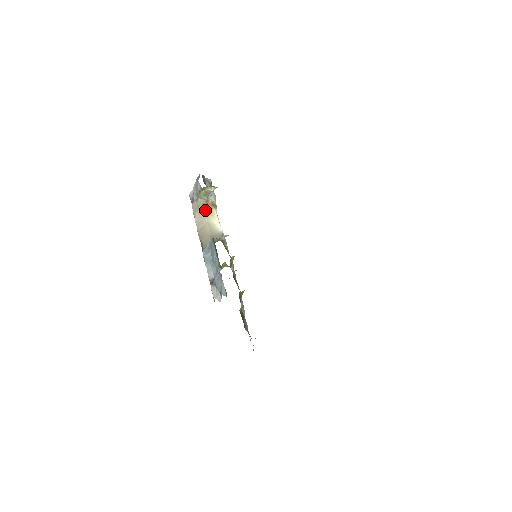
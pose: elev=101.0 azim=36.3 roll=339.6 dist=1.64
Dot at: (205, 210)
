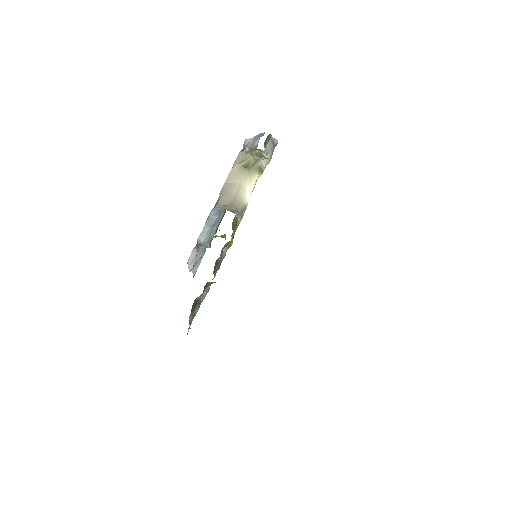
Dot at: (247, 169)
